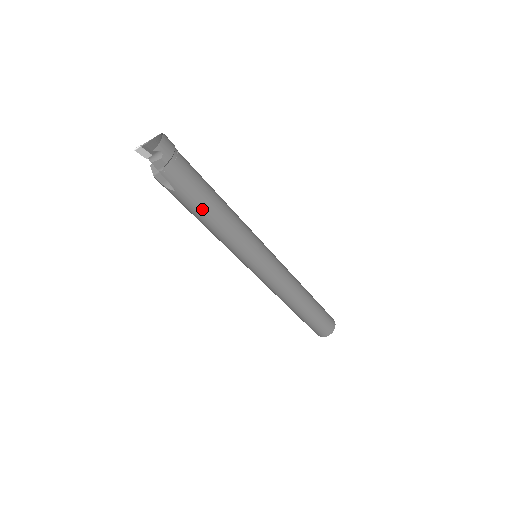
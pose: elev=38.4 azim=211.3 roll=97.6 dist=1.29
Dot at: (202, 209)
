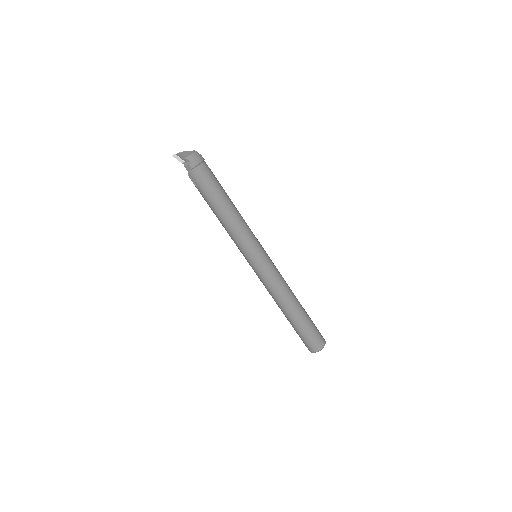
Dot at: (213, 205)
